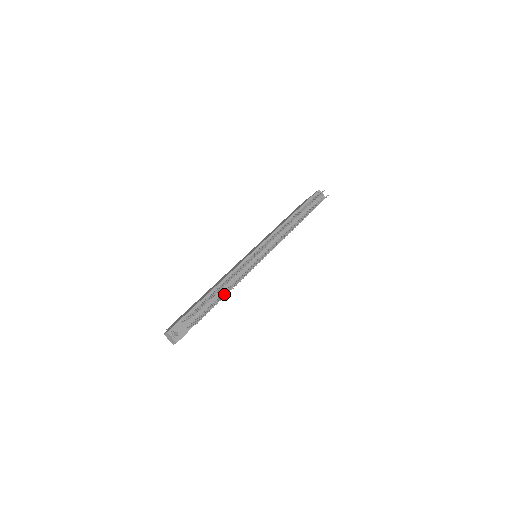
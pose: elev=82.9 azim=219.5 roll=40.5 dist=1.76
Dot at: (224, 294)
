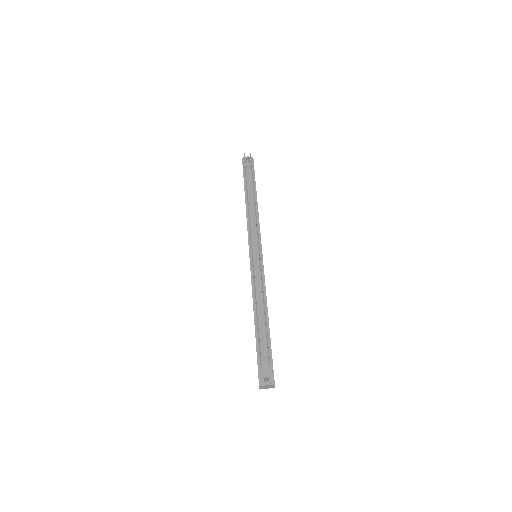
Dot at: occluded
